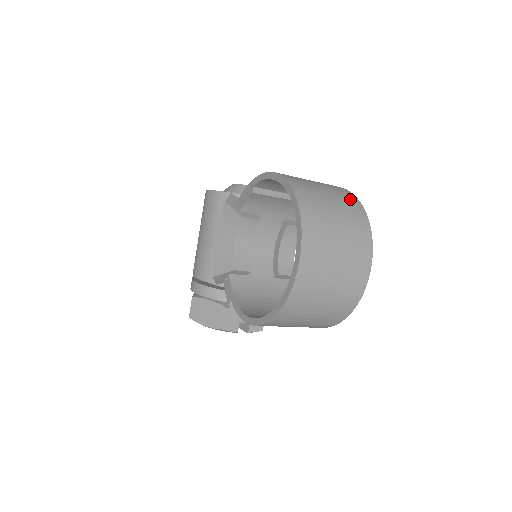
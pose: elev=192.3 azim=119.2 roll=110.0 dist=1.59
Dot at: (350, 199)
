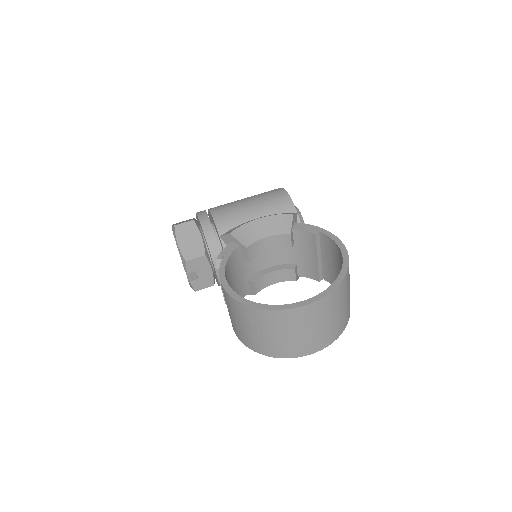
Dot at: occluded
